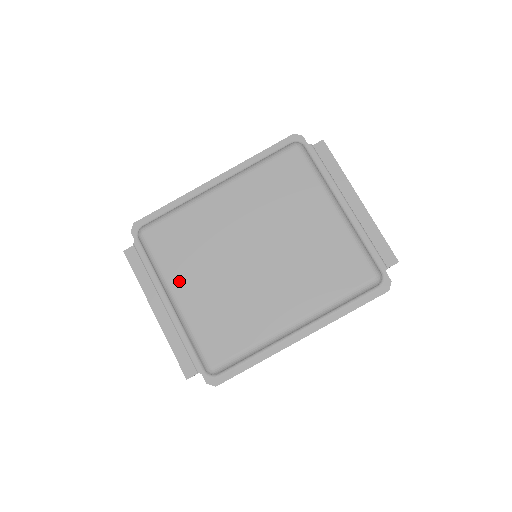
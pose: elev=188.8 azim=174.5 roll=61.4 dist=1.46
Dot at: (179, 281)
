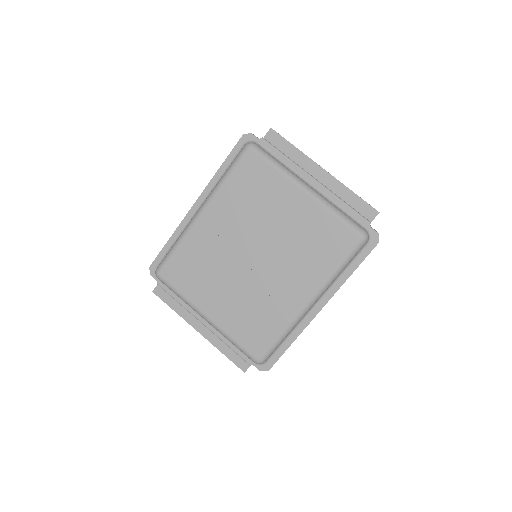
Dot at: (204, 302)
